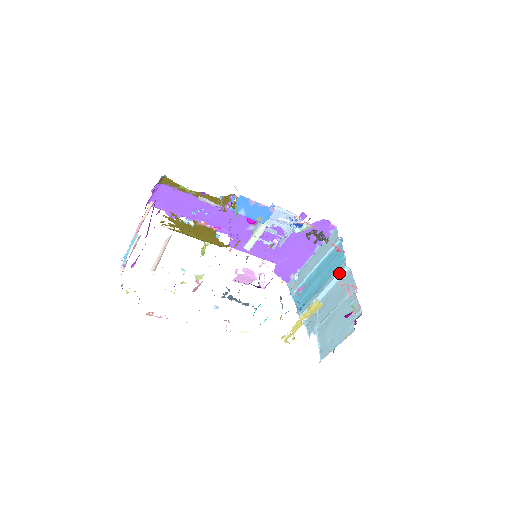
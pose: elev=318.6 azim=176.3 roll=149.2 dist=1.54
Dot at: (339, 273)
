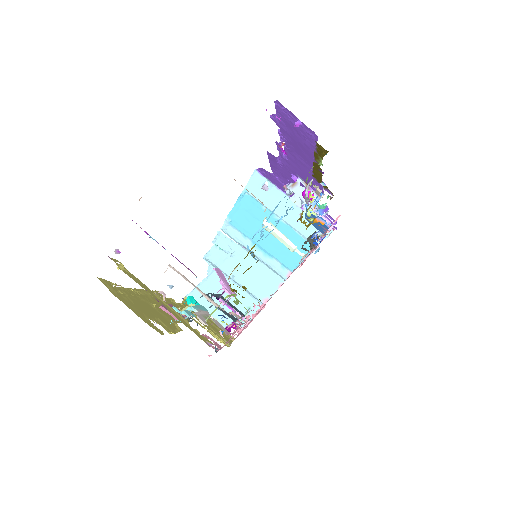
Dot at: (277, 272)
